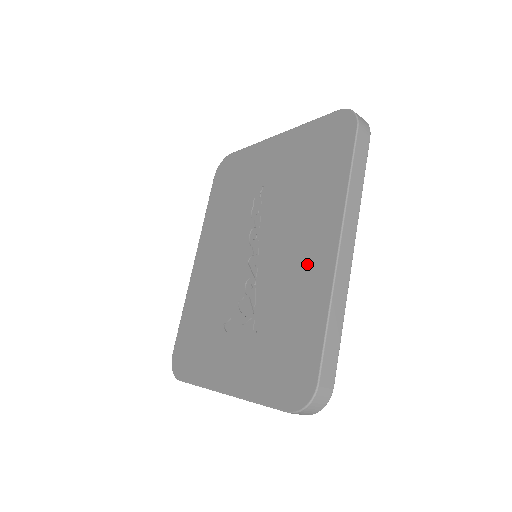
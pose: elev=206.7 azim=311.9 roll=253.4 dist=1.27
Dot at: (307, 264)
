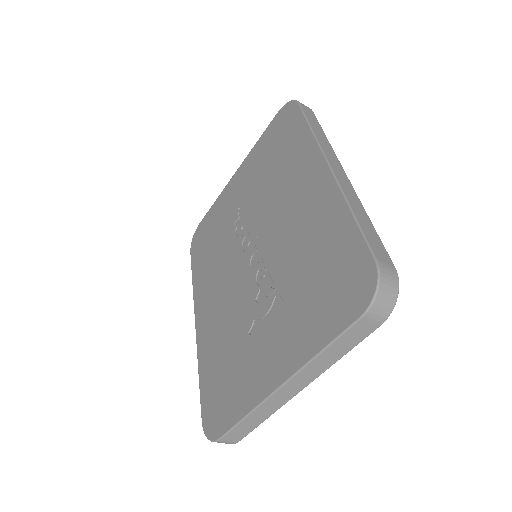
Dot at: (307, 203)
